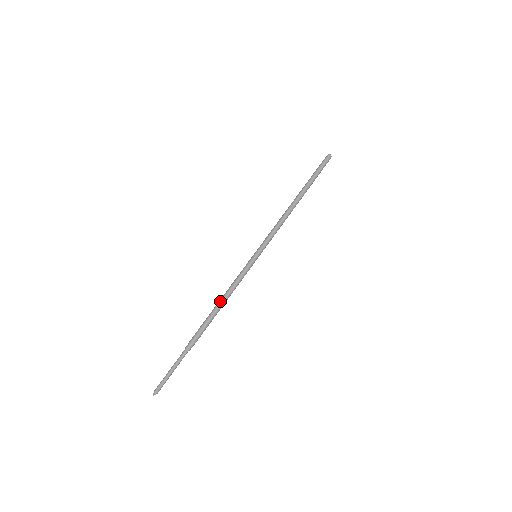
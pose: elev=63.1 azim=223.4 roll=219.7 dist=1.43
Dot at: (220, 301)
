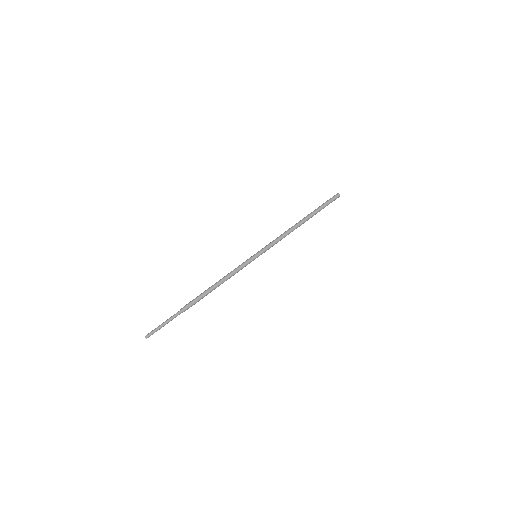
Dot at: (219, 284)
